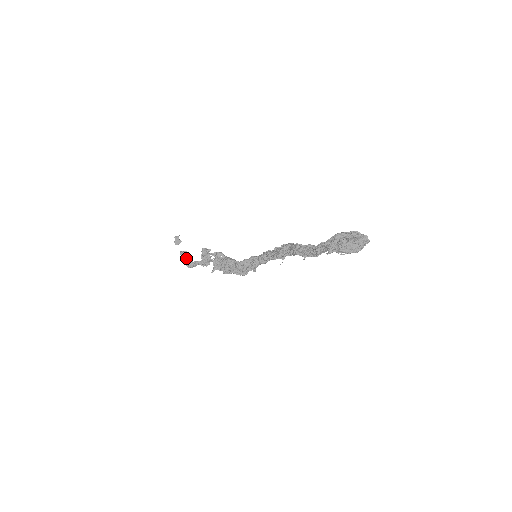
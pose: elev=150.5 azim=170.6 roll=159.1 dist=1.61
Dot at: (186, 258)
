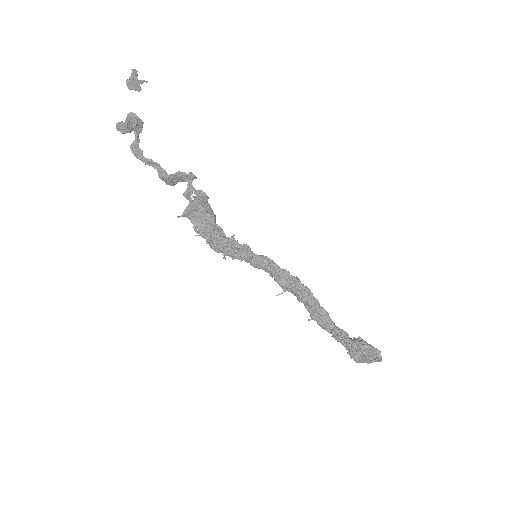
Dot at: (136, 134)
